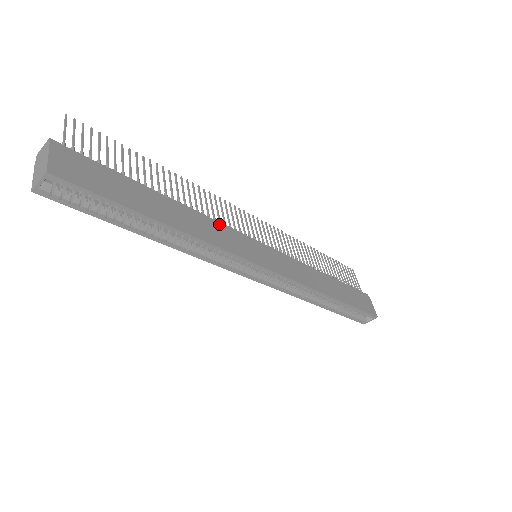
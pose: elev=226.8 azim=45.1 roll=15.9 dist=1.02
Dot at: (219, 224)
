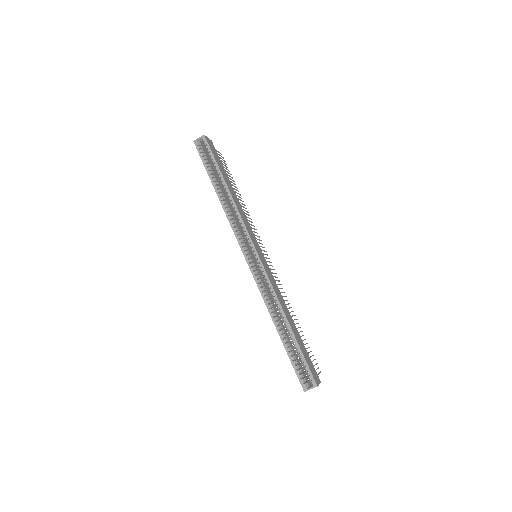
Dot at: (248, 222)
